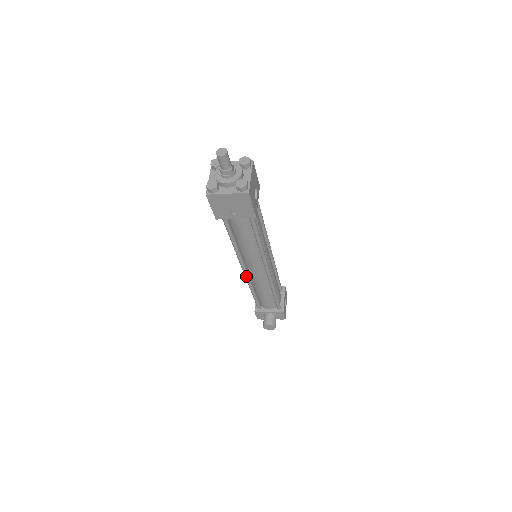
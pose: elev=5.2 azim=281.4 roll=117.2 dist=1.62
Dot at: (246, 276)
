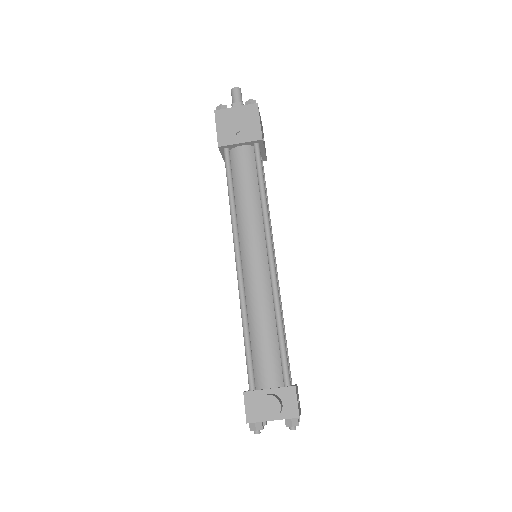
Dot at: (239, 276)
